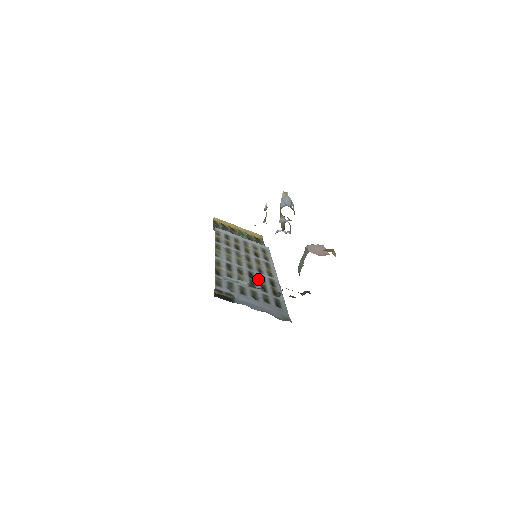
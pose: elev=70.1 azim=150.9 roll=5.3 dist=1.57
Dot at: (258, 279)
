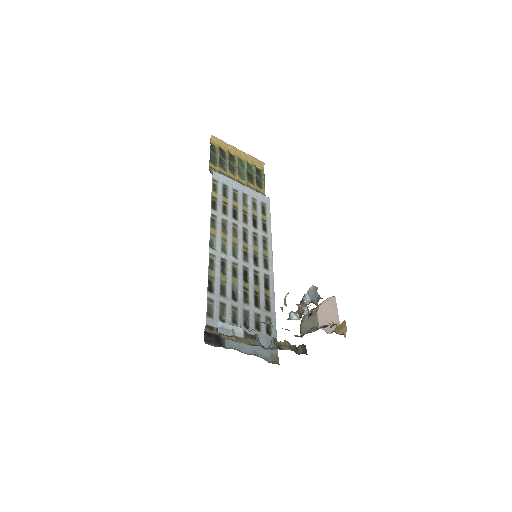
Dot at: (252, 282)
